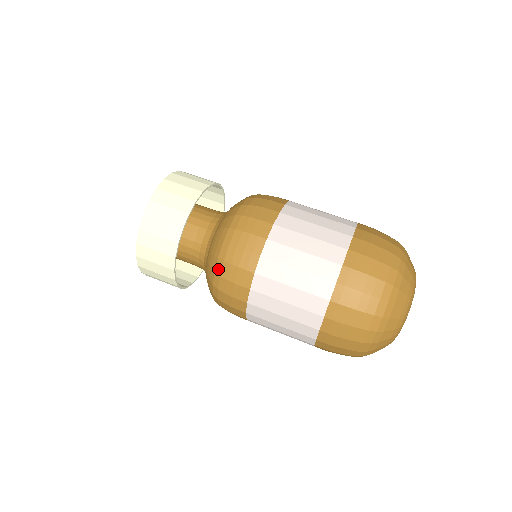
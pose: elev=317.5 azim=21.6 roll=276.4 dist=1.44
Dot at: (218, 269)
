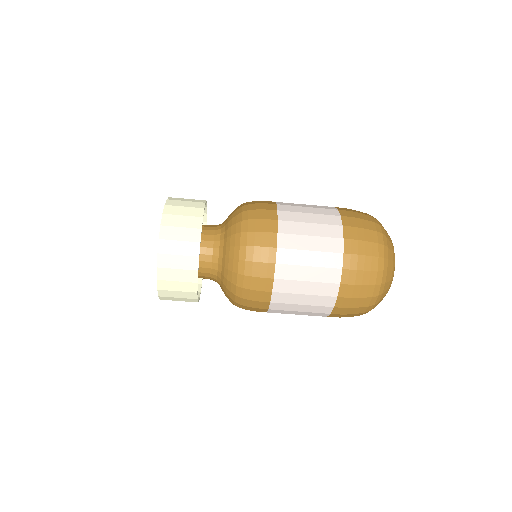
Dot at: (244, 228)
